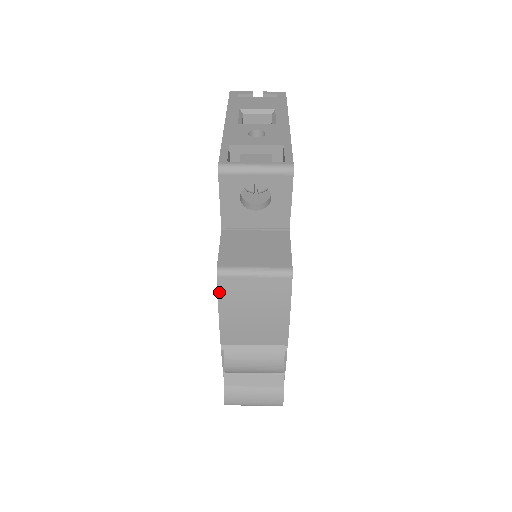
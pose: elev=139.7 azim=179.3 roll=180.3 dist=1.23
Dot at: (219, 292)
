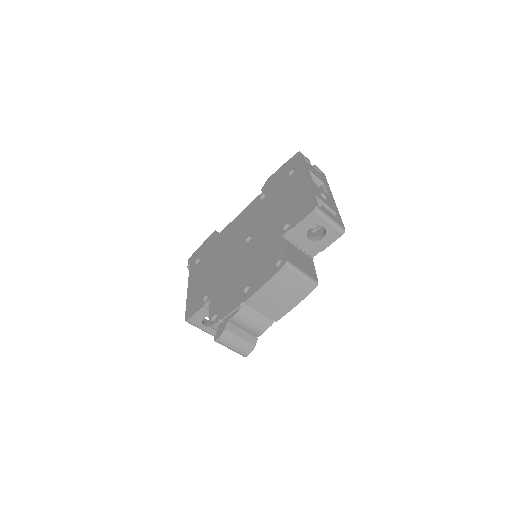
Dot at: (277, 274)
